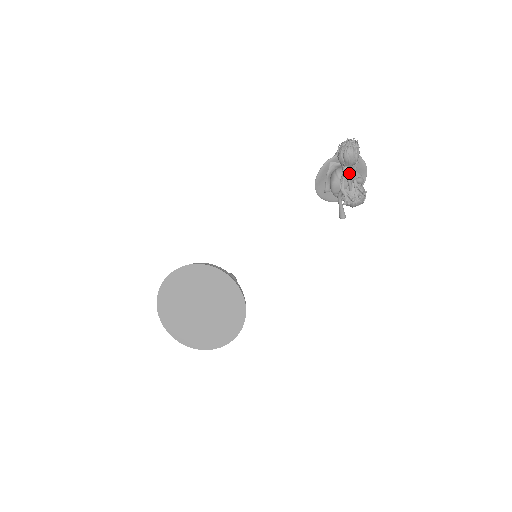
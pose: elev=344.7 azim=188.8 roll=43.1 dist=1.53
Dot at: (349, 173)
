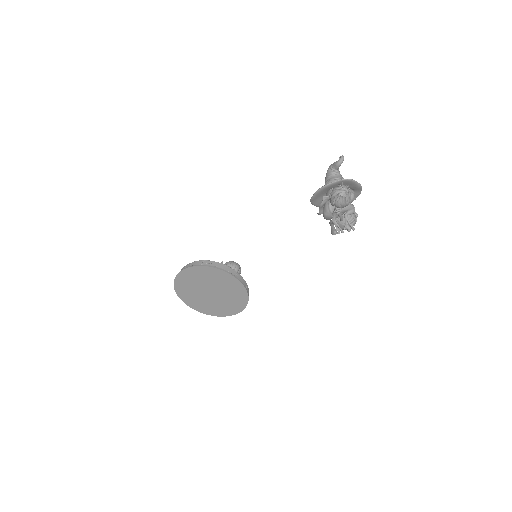
Dot at: occluded
